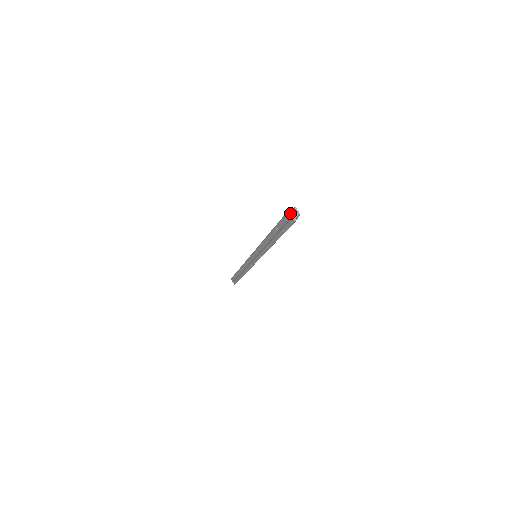
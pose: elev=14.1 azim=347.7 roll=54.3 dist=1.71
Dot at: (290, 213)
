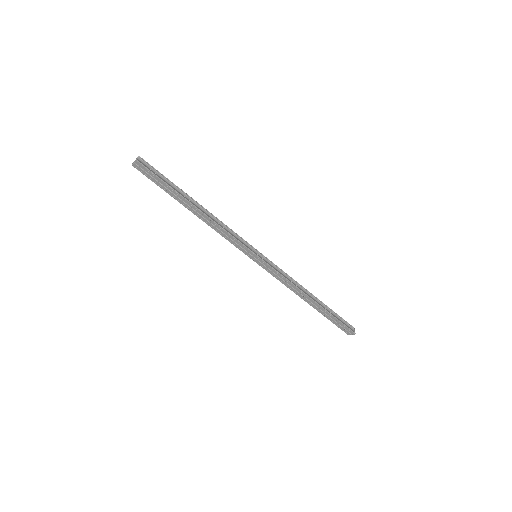
Dot at: (133, 163)
